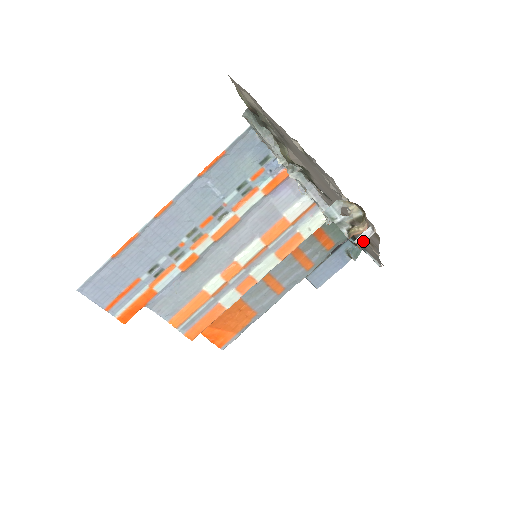
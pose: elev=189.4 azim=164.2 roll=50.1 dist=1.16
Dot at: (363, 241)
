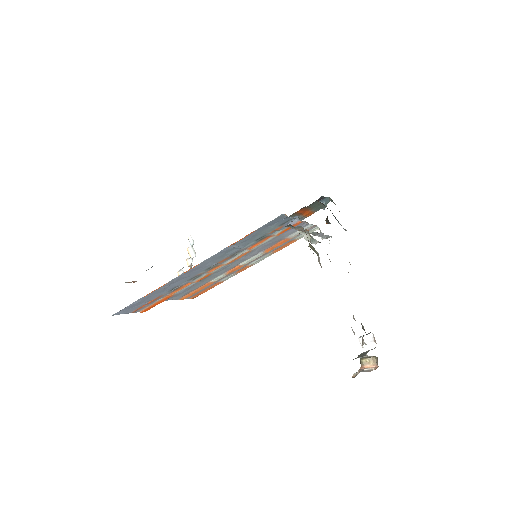
Dot at: (365, 345)
